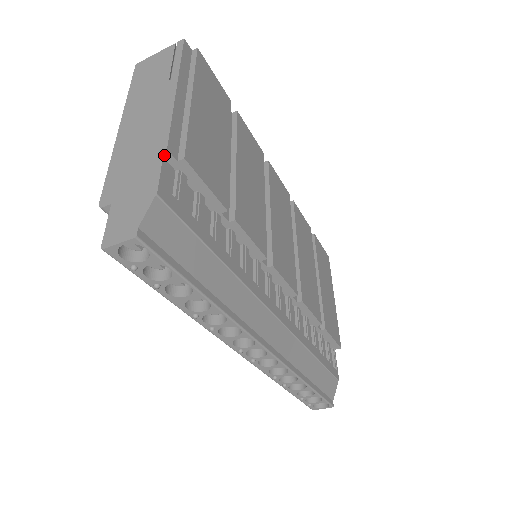
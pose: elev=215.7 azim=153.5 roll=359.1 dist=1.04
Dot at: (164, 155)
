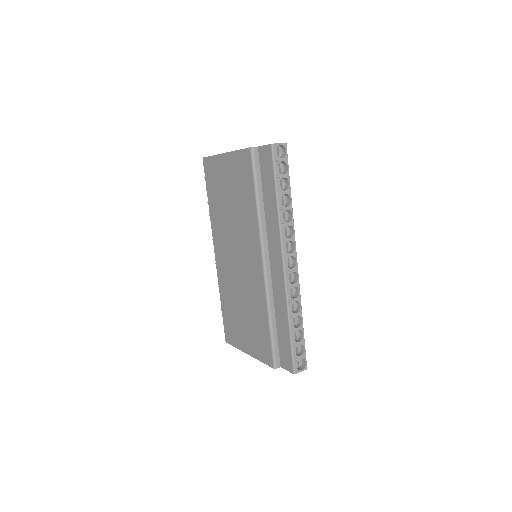
Dot at: occluded
